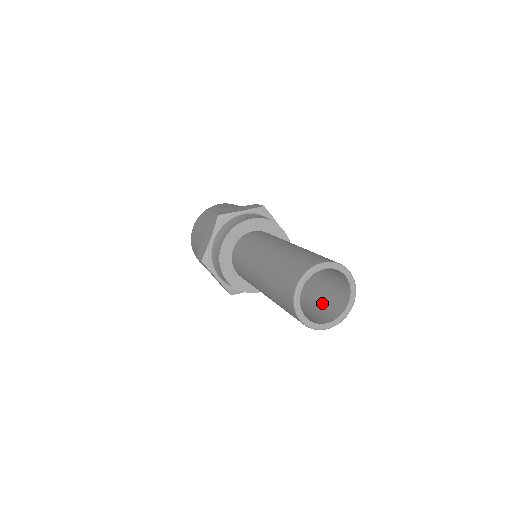
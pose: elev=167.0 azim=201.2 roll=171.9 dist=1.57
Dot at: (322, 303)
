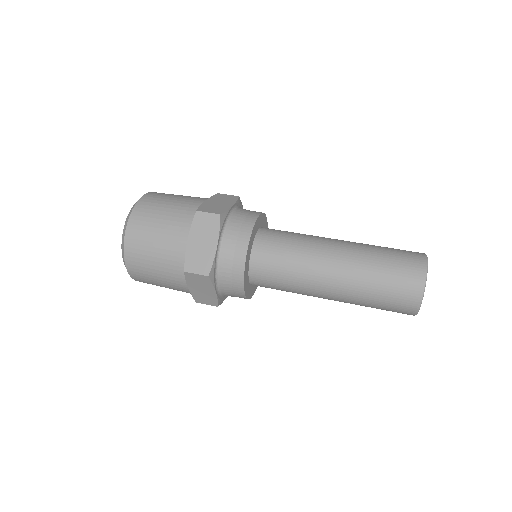
Dot at: occluded
